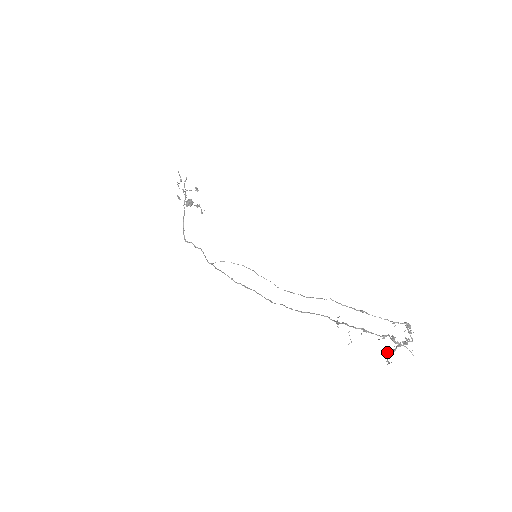
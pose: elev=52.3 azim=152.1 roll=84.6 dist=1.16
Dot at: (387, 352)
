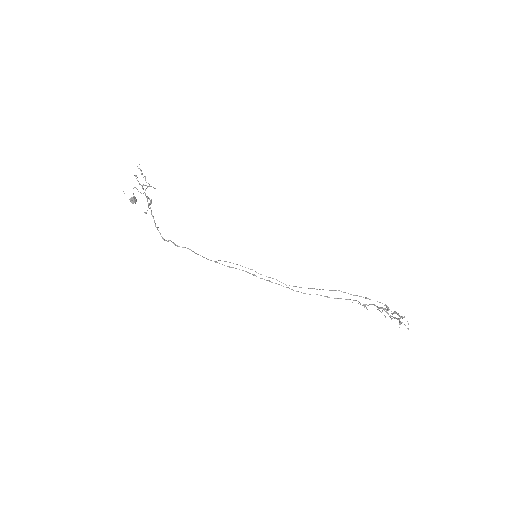
Dot at: (401, 323)
